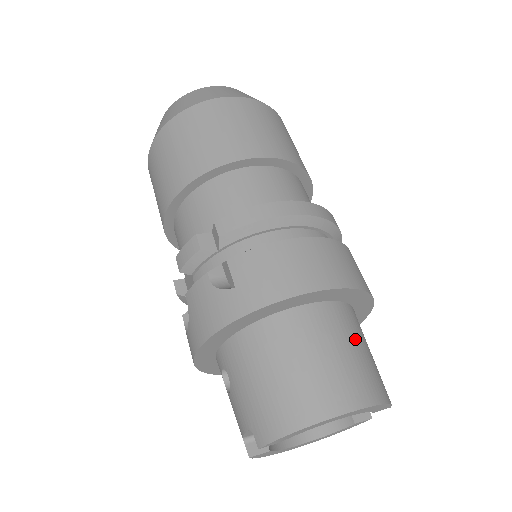
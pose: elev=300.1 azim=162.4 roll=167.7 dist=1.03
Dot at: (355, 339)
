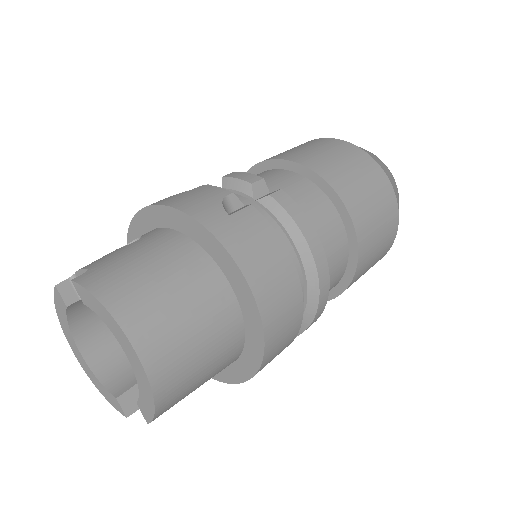
Dot at: (213, 355)
